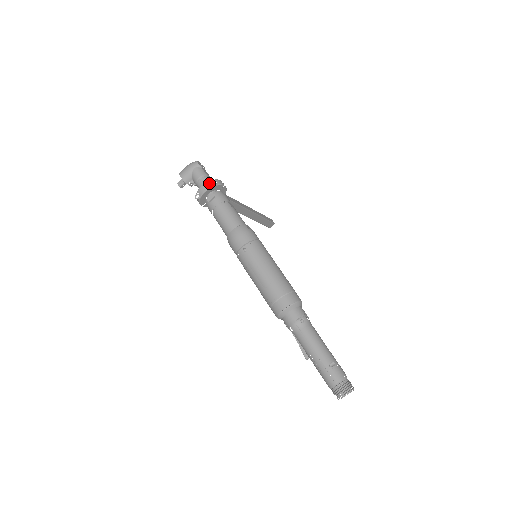
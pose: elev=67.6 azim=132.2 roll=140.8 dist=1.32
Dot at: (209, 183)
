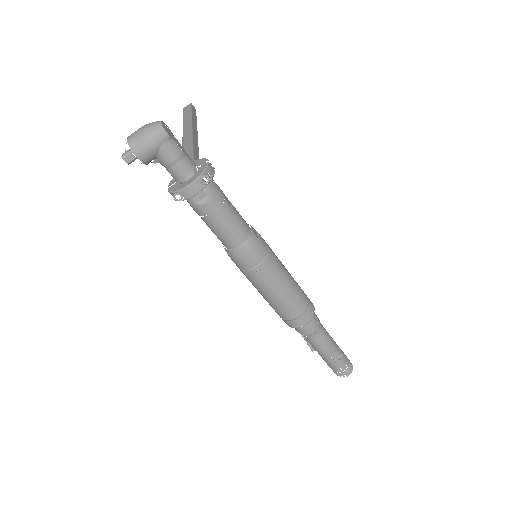
Dot at: (200, 179)
